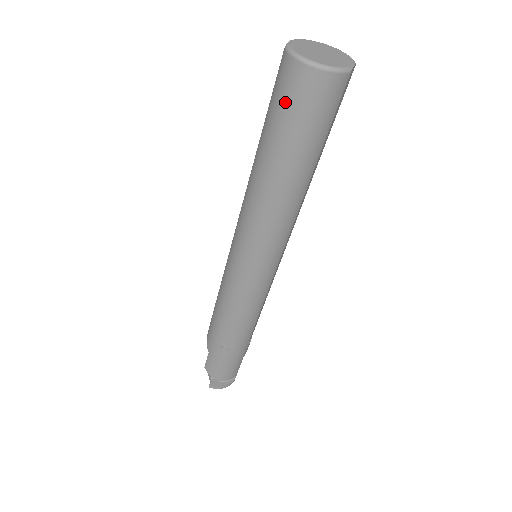
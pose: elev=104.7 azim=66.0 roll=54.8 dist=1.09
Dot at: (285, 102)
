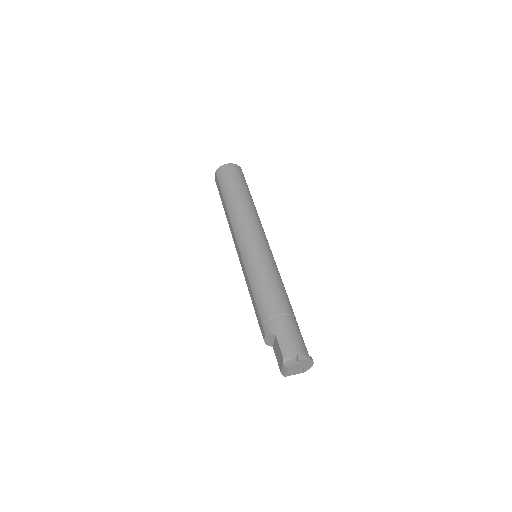
Dot at: (227, 176)
